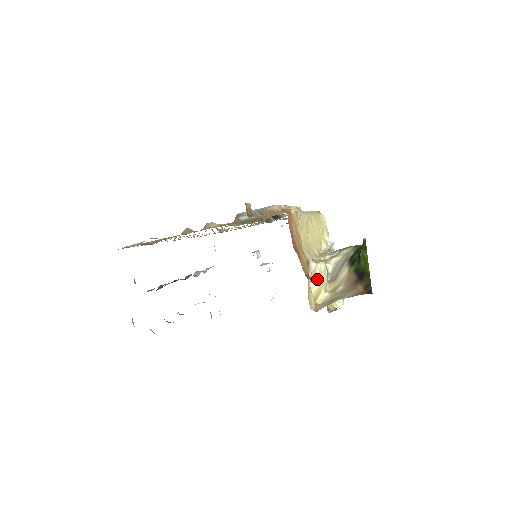
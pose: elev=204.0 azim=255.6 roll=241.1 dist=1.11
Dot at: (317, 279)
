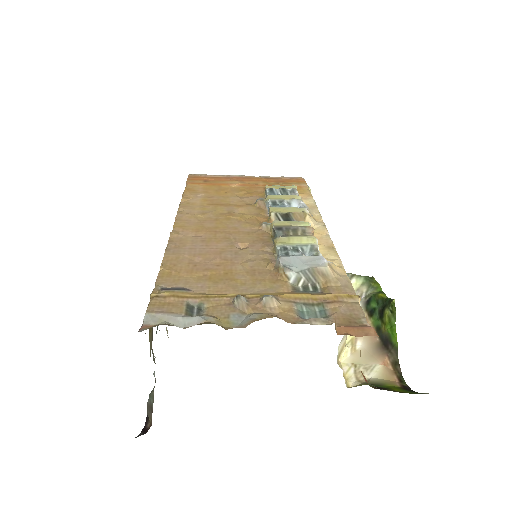
Dot at: (344, 338)
